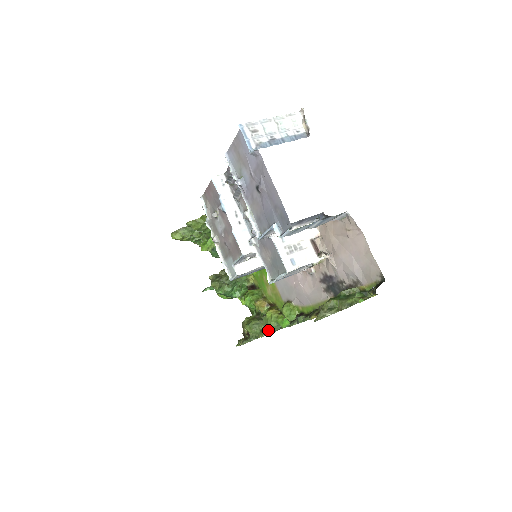
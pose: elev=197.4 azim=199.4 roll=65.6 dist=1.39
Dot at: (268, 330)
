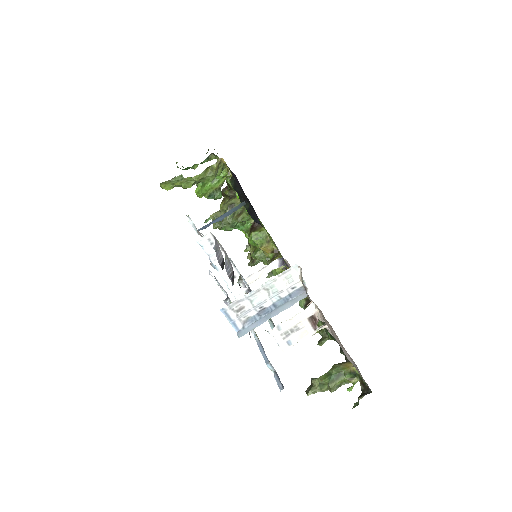
Dot at: occluded
